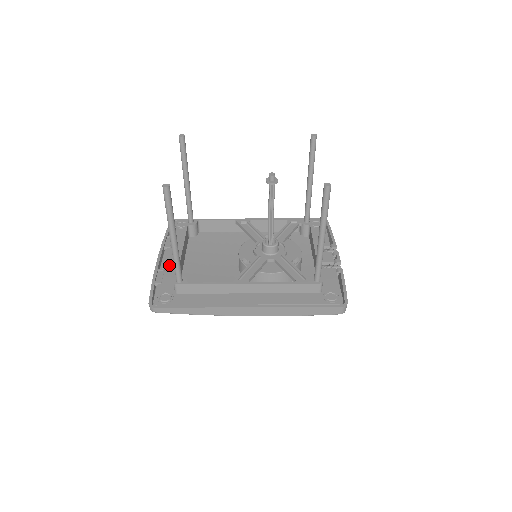
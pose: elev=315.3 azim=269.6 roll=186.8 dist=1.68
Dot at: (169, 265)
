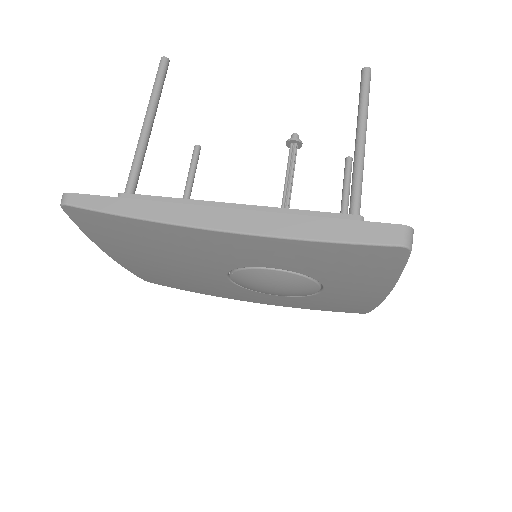
Dot at: occluded
